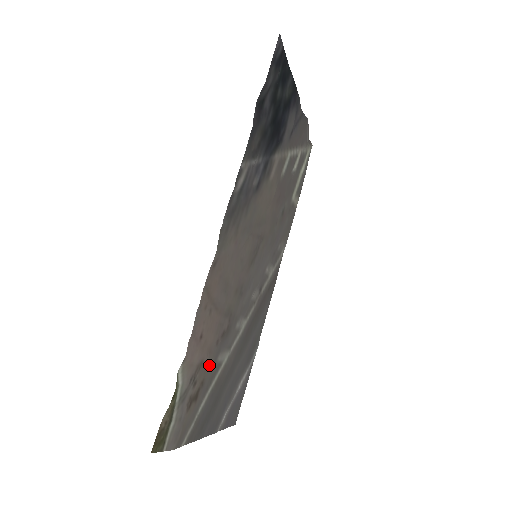
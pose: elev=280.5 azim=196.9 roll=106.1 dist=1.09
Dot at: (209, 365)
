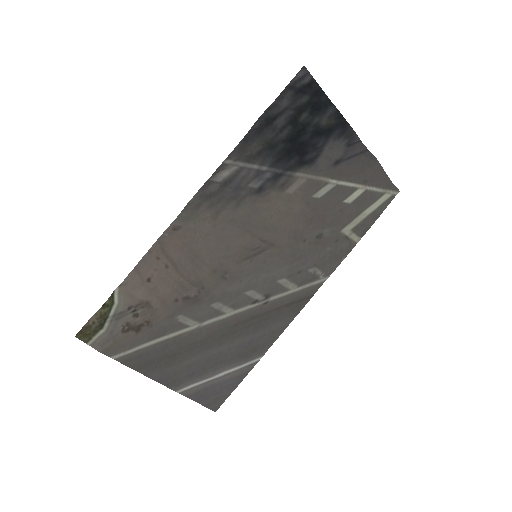
Dot at: (161, 313)
